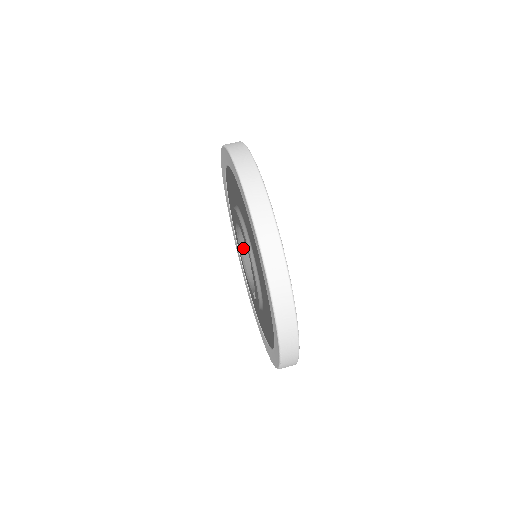
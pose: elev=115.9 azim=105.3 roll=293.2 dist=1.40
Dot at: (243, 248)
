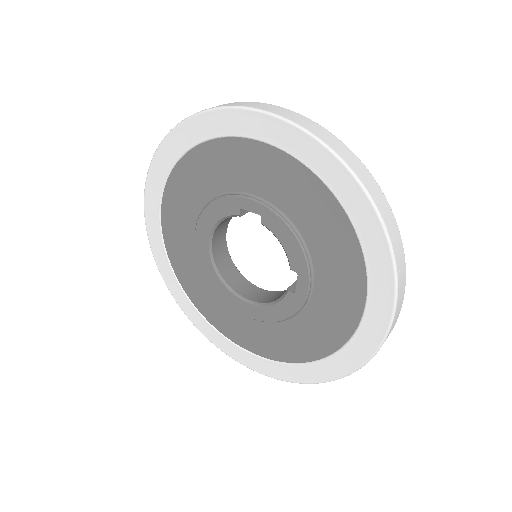
Dot at: (235, 289)
